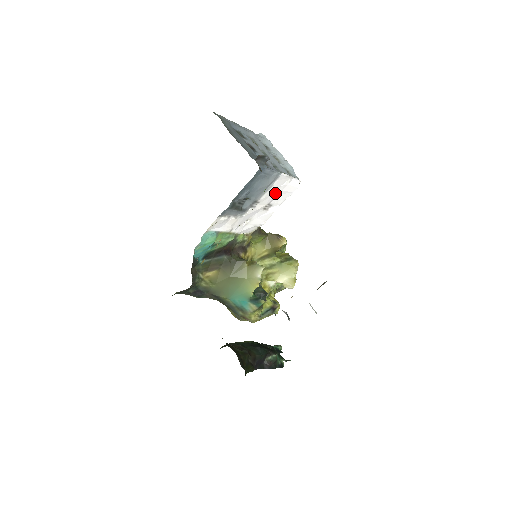
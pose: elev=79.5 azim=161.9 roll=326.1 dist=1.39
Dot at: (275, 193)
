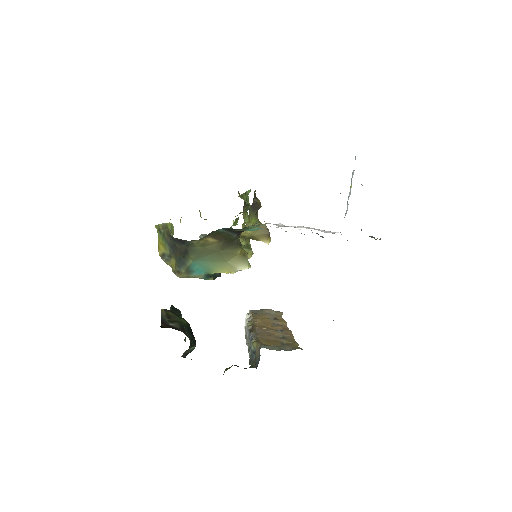
Dot at: occluded
